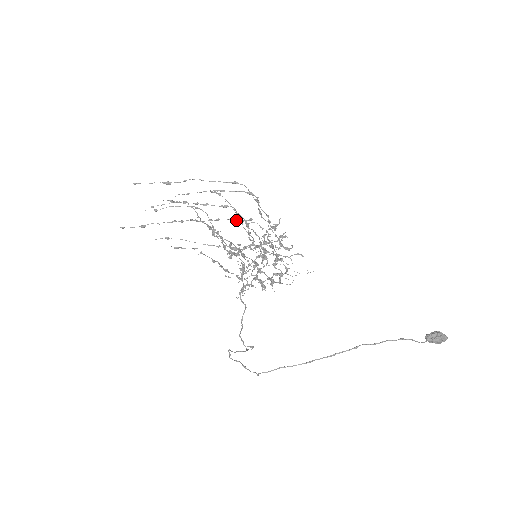
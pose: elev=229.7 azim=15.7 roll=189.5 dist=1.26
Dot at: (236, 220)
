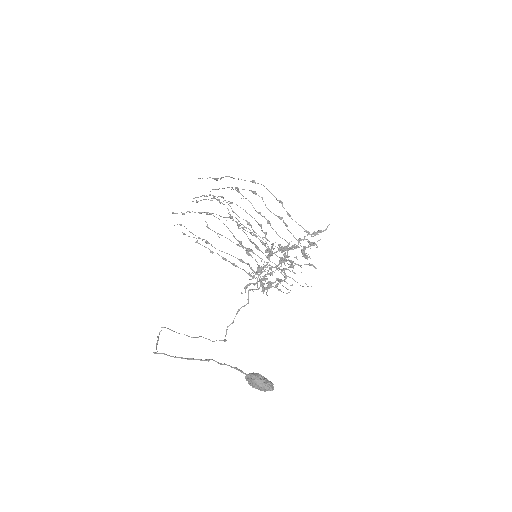
Dot at: (221, 216)
